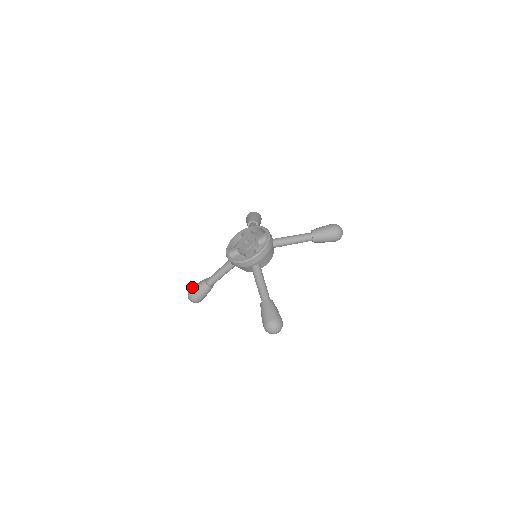
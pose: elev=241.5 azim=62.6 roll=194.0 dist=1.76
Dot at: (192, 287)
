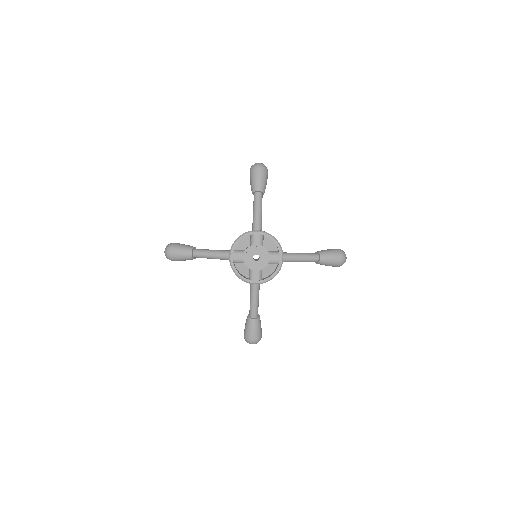
Dot at: (174, 250)
